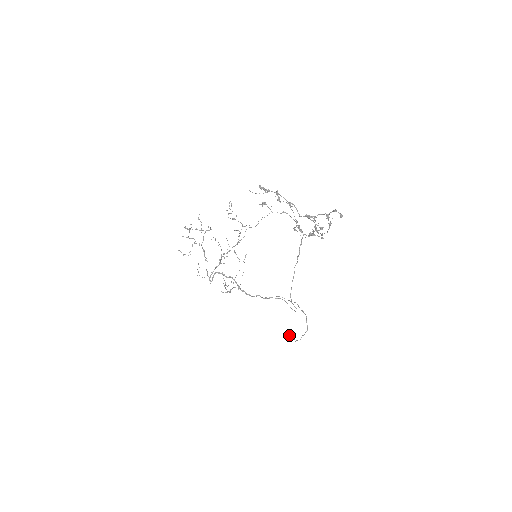
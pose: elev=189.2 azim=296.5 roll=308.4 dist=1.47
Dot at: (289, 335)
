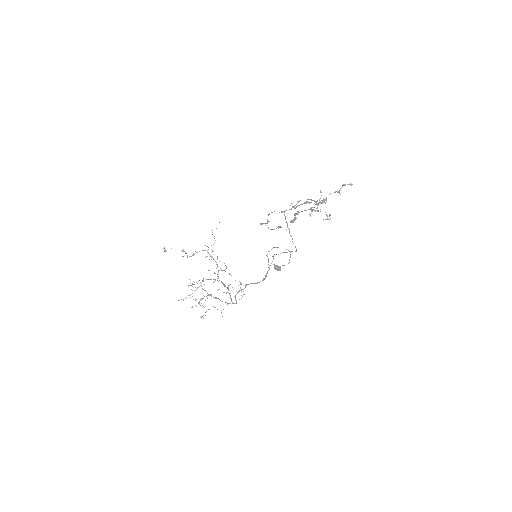
Dot at: (278, 267)
